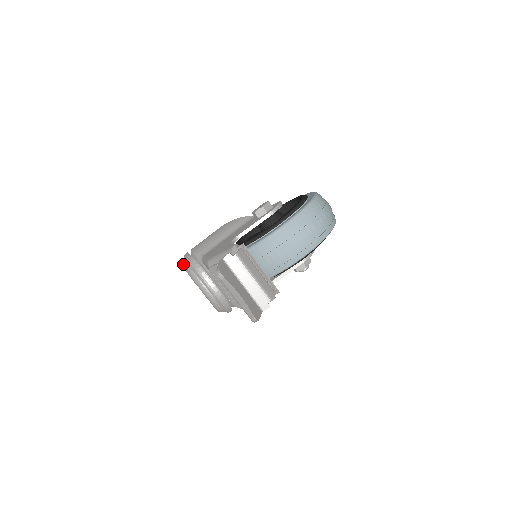
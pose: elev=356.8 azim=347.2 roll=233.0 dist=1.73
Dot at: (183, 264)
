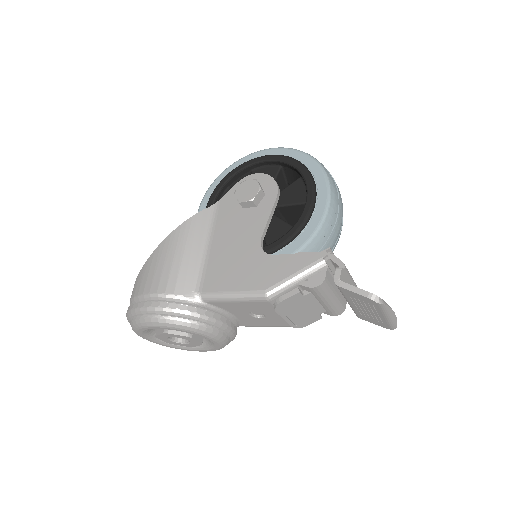
Dot at: (161, 322)
